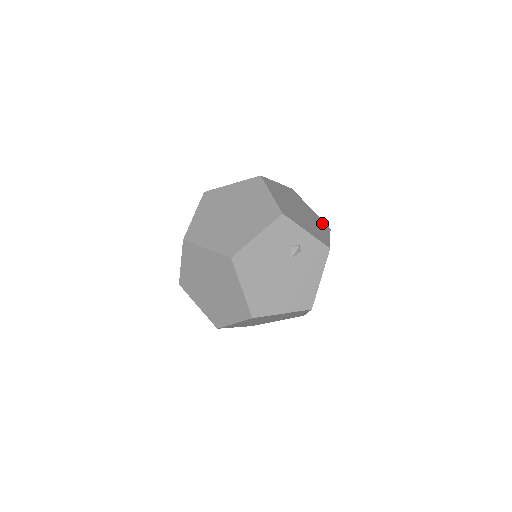
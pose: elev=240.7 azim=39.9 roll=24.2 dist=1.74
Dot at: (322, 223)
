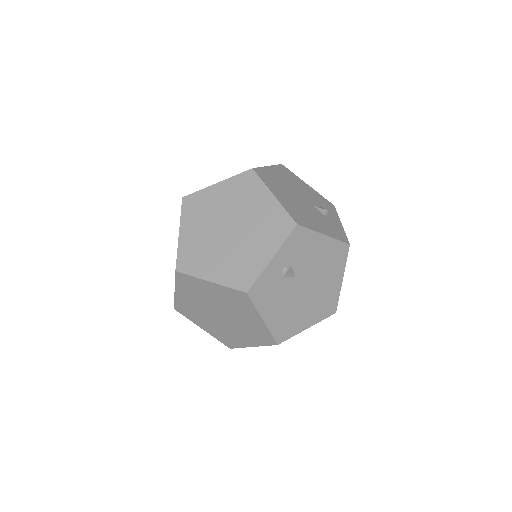
Dot at: (244, 184)
